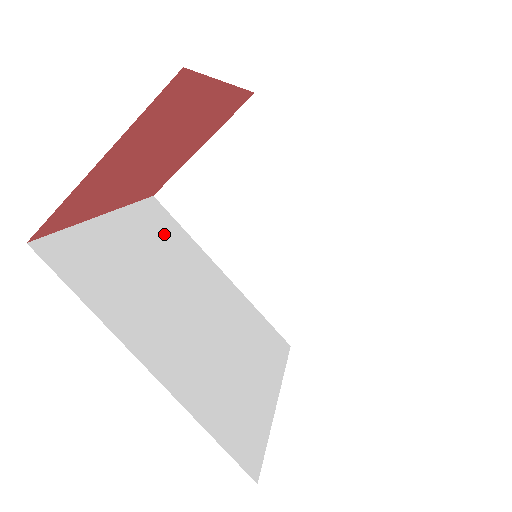
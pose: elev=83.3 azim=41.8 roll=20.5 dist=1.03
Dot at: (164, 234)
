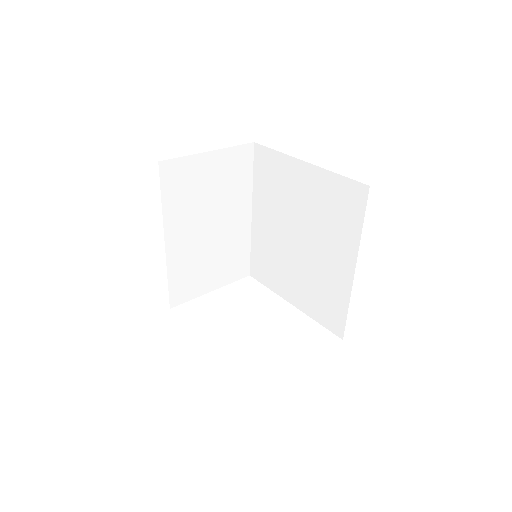
Dot at: occluded
